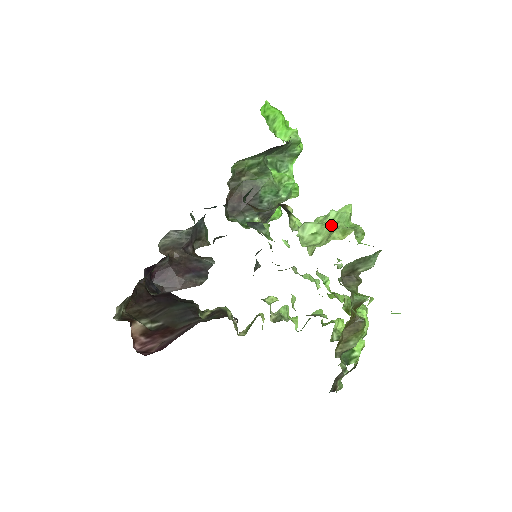
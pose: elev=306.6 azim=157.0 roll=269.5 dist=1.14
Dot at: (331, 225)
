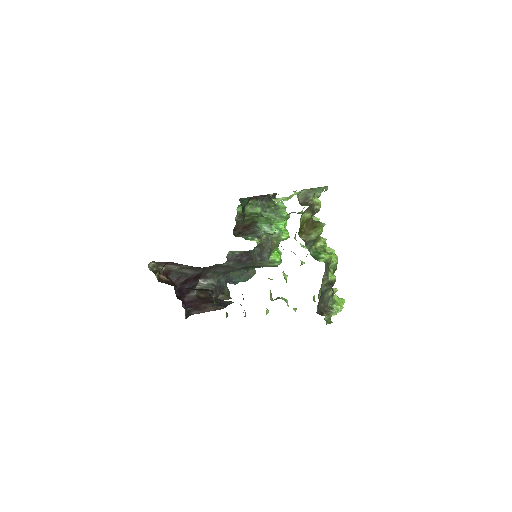
Dot at: occluded
